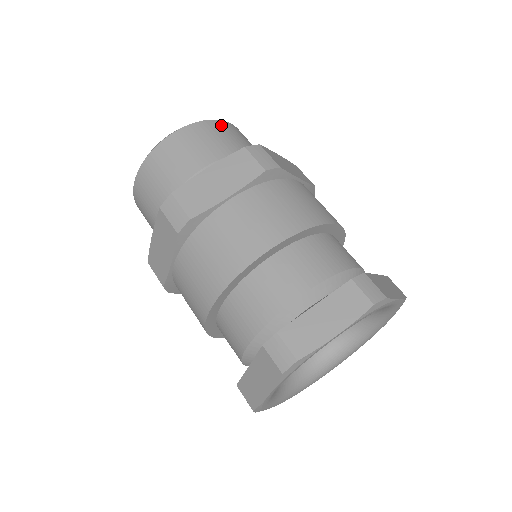
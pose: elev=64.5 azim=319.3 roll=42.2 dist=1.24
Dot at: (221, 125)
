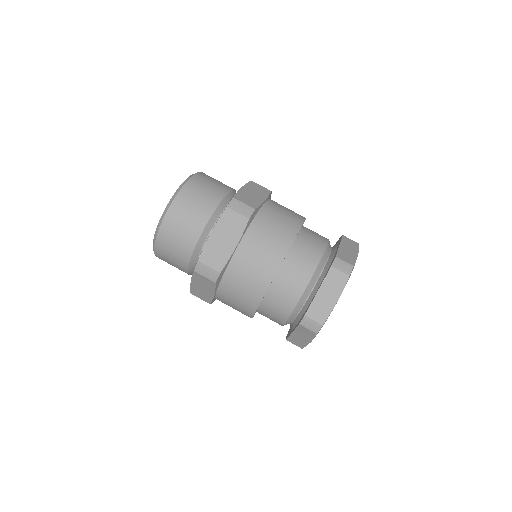
Dot at: (193, 185)
